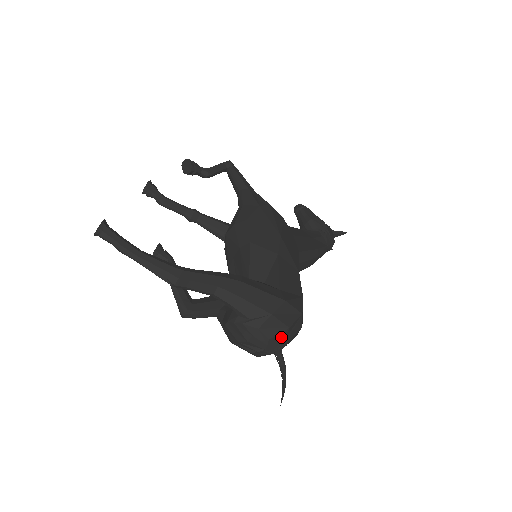
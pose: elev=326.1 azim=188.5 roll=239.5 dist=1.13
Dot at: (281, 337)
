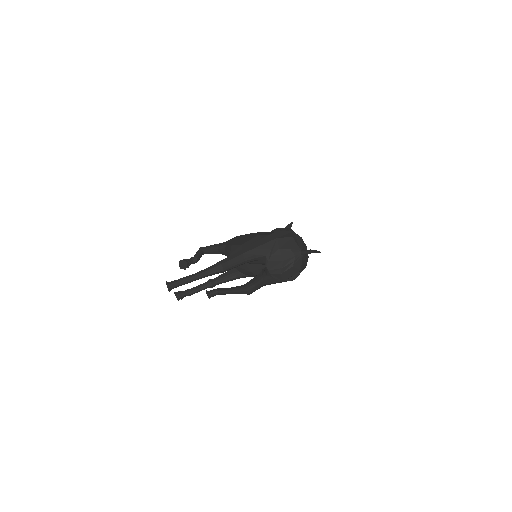
Dot at: (294, 244)
